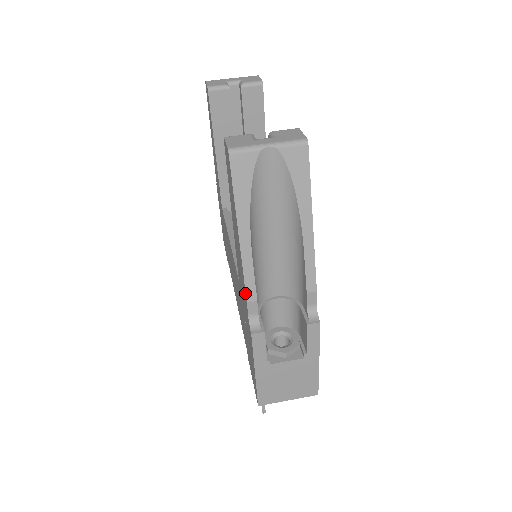
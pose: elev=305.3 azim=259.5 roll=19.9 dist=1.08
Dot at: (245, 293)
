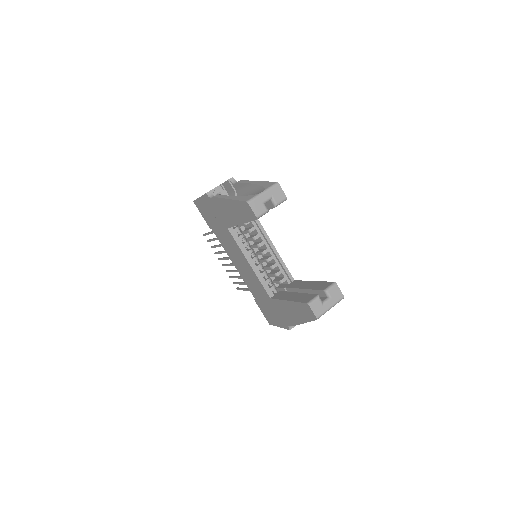
Dot at: (293, 325)
